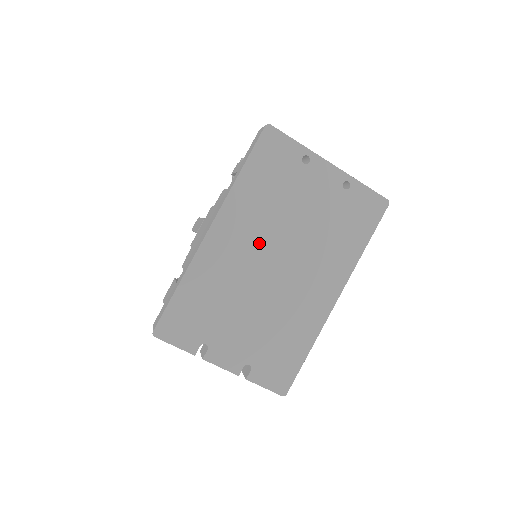
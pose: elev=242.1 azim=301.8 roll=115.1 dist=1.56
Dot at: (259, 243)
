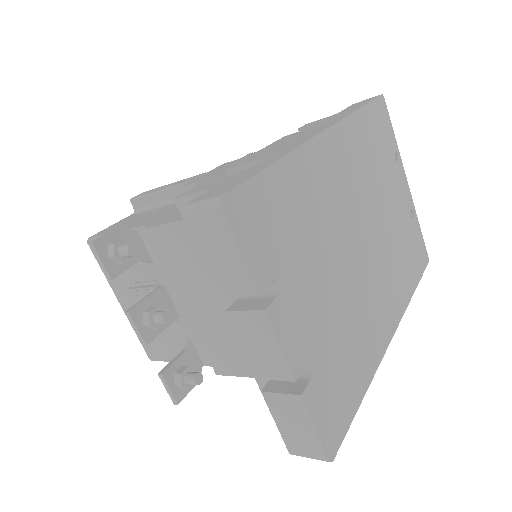
Dot at: (356, 198)
